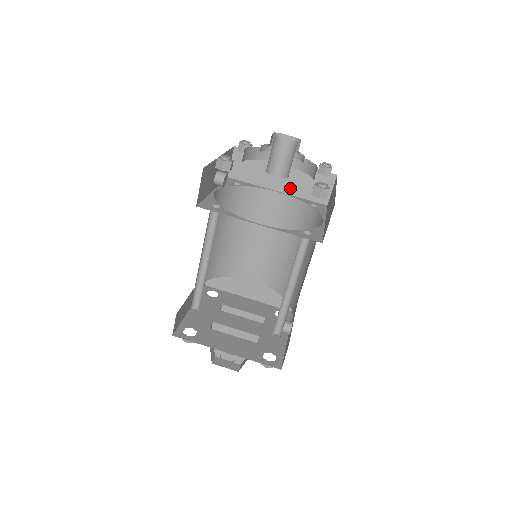
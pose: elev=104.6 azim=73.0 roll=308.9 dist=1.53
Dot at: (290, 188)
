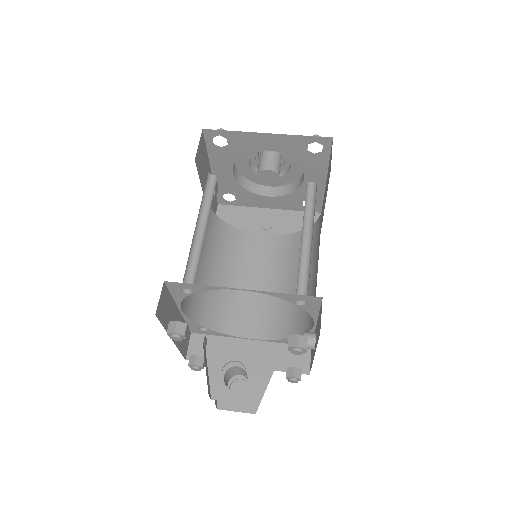
Dot at: (278, 231)
